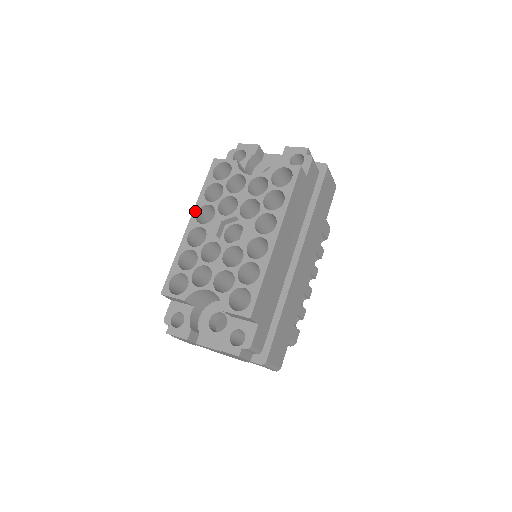
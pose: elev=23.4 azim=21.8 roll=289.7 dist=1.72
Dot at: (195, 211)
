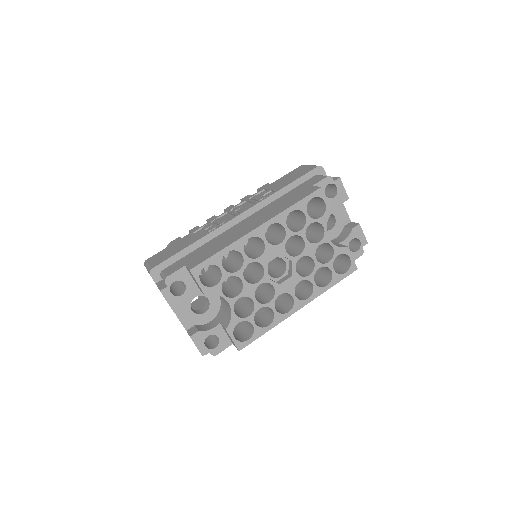
Dot at: (271, 222)
